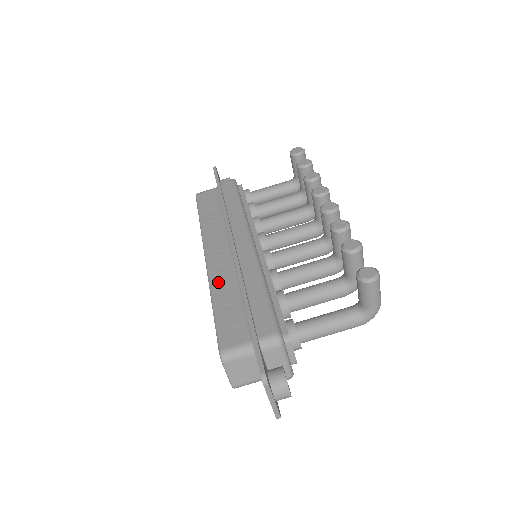
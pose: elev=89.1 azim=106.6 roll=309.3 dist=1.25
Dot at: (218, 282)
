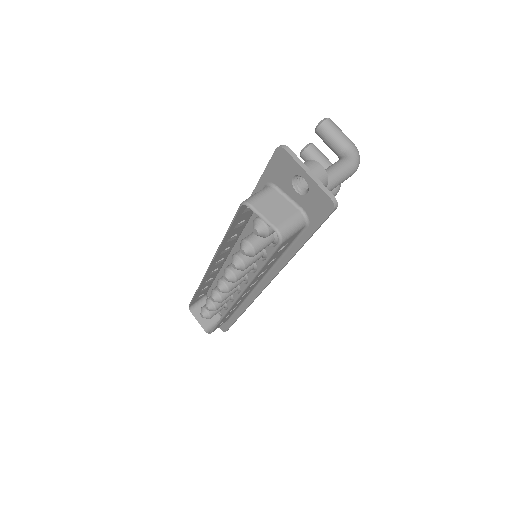
Dot at: occluded
